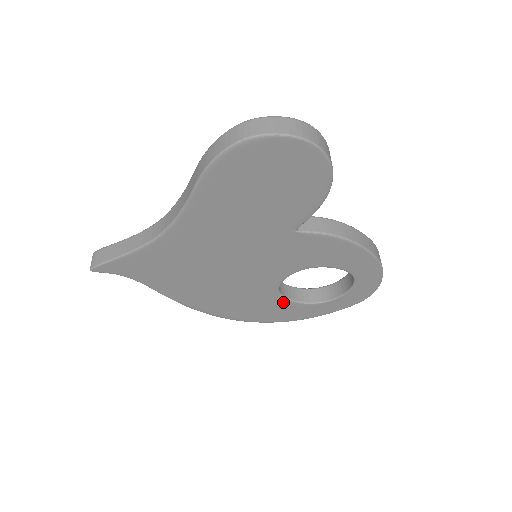
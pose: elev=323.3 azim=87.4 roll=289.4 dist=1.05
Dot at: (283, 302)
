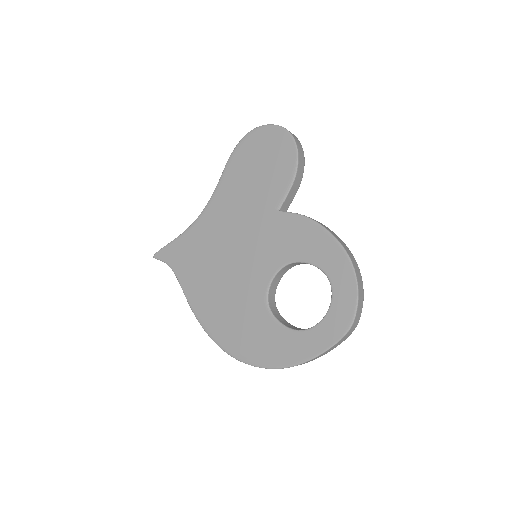
Dot at: (271, 323)
